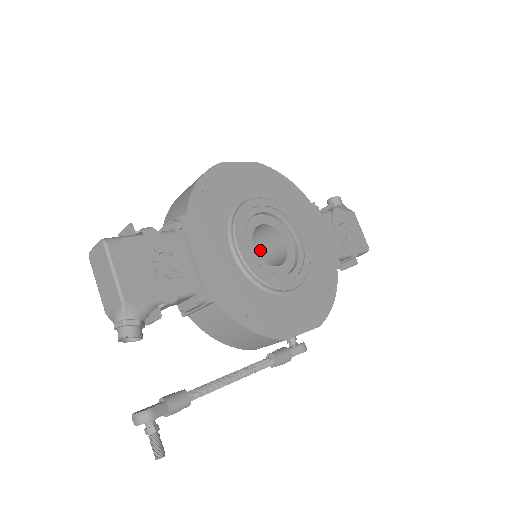
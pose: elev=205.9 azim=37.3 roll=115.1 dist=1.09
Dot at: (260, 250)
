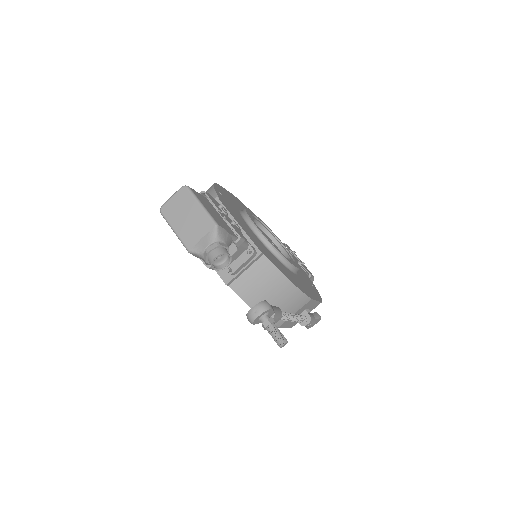
Dot at: occluded
